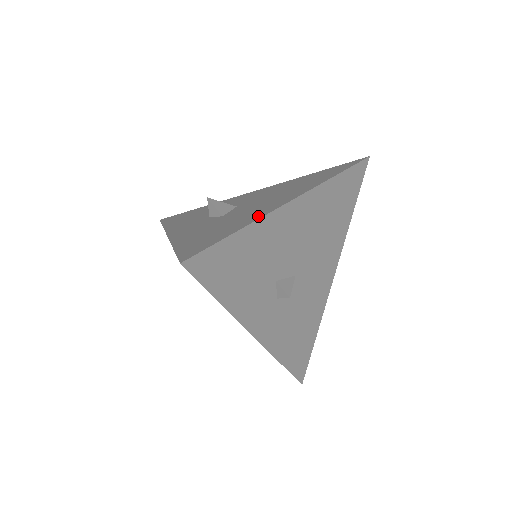
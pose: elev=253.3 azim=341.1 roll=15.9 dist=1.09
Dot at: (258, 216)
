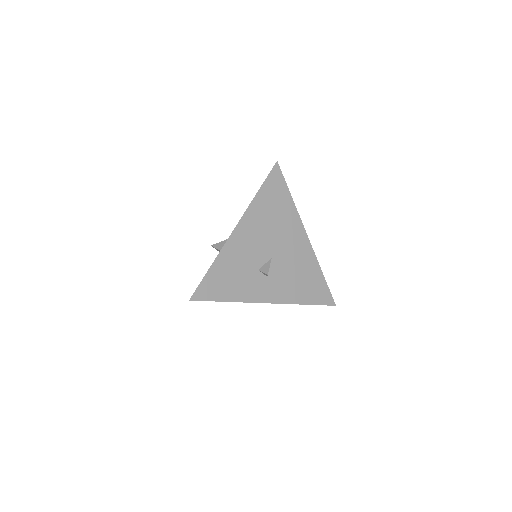
Dot at: (220, 250)
